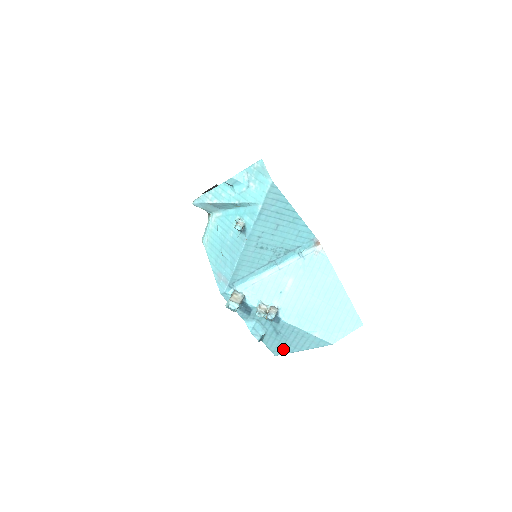
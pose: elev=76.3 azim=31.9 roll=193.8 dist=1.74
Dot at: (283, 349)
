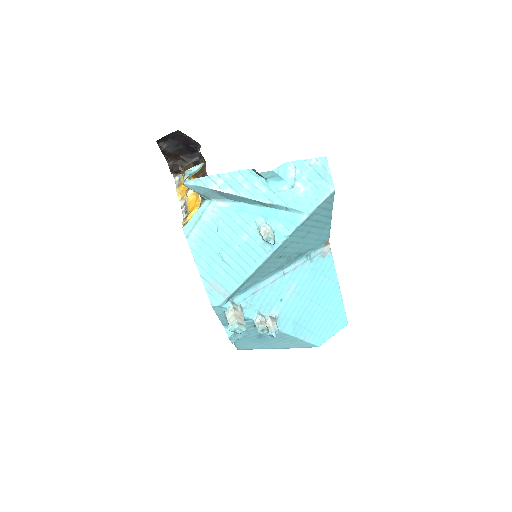
Dot at: (254, 346)
